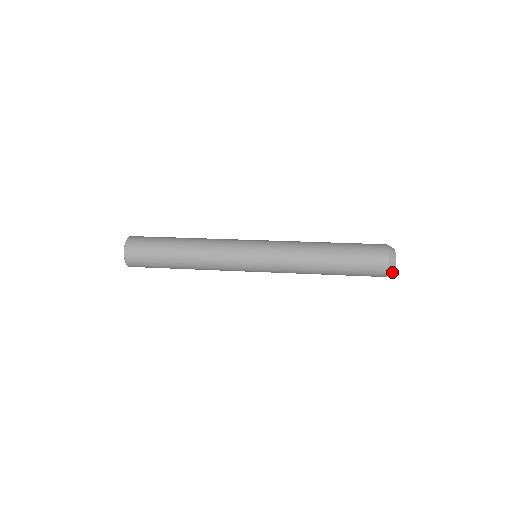
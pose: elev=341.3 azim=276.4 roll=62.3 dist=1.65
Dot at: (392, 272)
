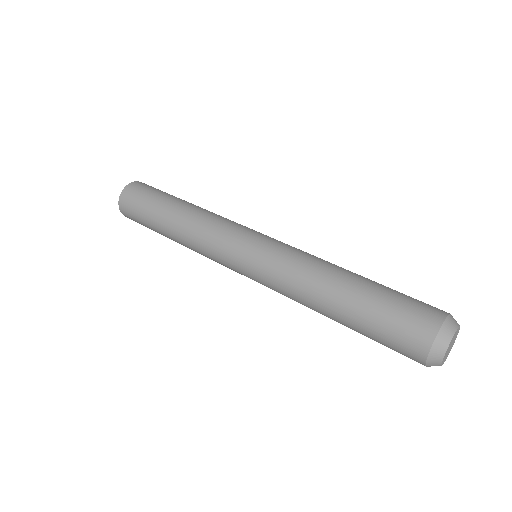
Dot at: occluded
